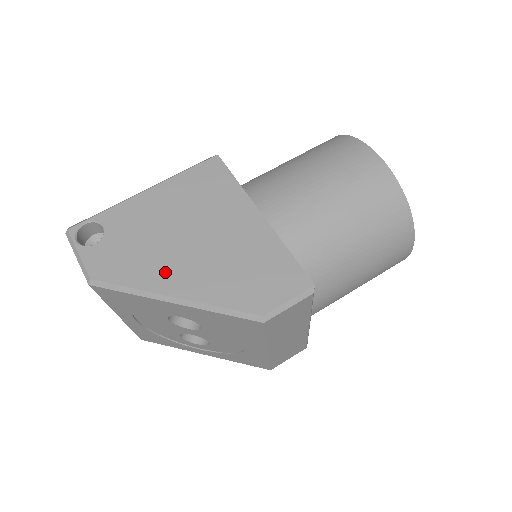
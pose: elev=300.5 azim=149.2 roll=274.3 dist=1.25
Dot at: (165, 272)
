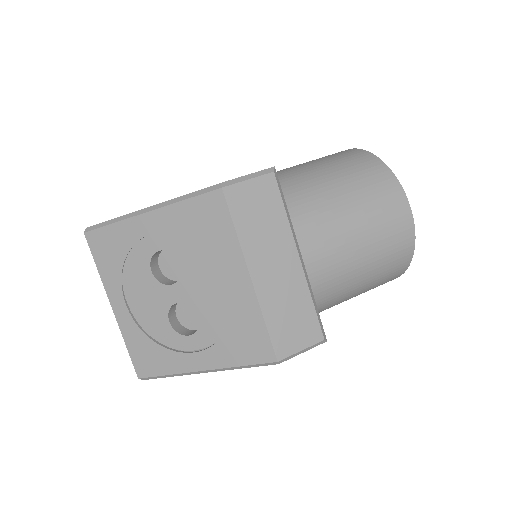
Dot at: occluded
